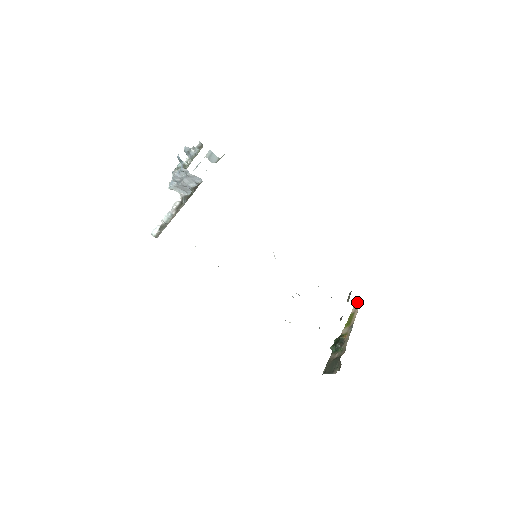
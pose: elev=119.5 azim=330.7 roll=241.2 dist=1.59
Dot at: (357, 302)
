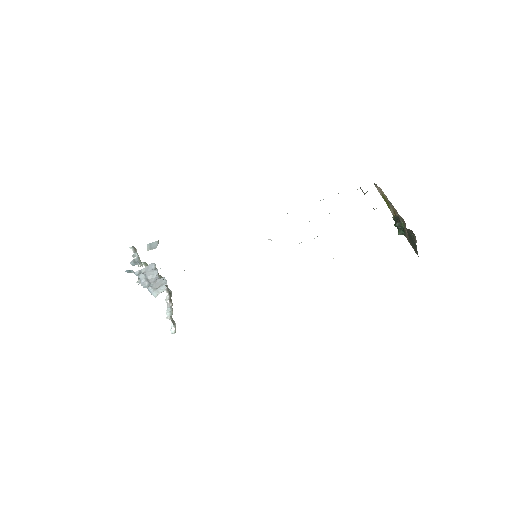
Dot at: (375, 186)
